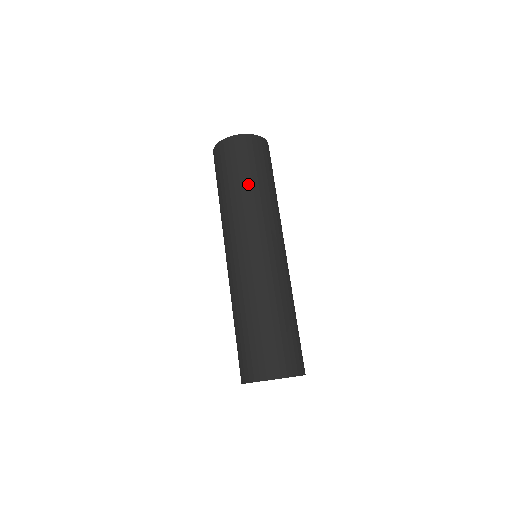
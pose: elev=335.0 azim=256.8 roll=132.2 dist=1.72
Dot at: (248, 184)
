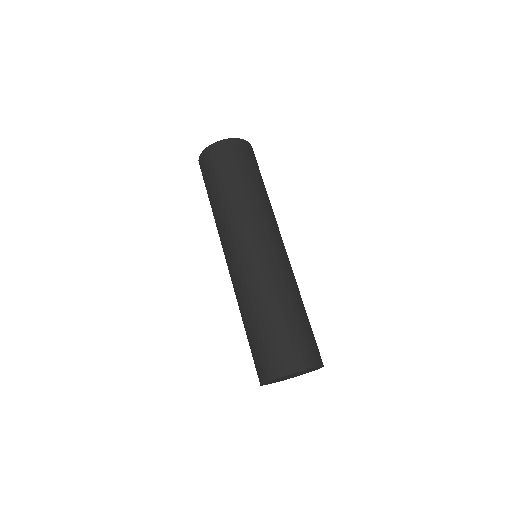
Dot at: (244, 184)
